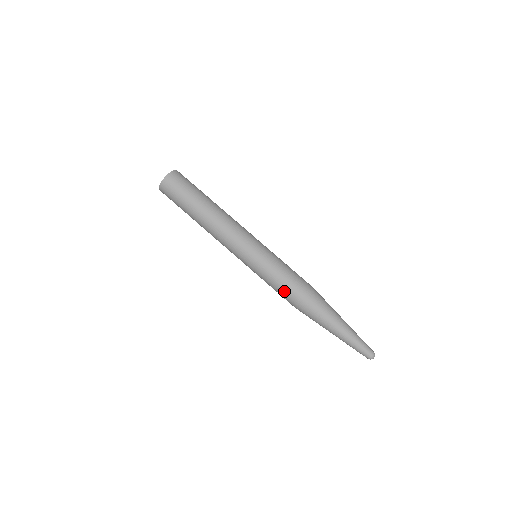
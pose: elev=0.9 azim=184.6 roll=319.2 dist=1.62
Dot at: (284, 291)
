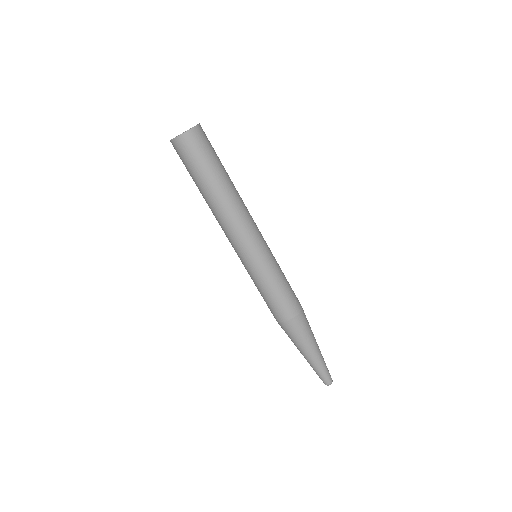
Dot at: (286, 299)
